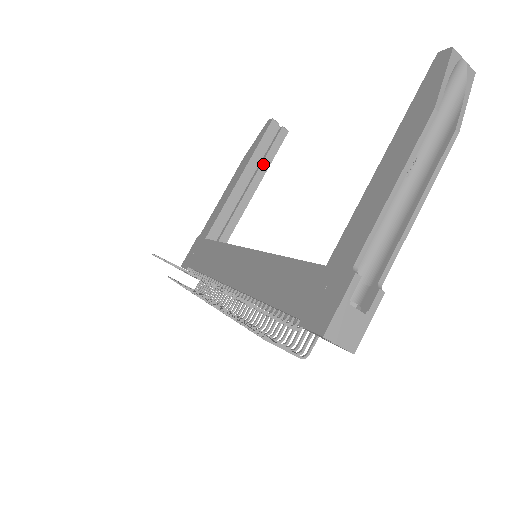
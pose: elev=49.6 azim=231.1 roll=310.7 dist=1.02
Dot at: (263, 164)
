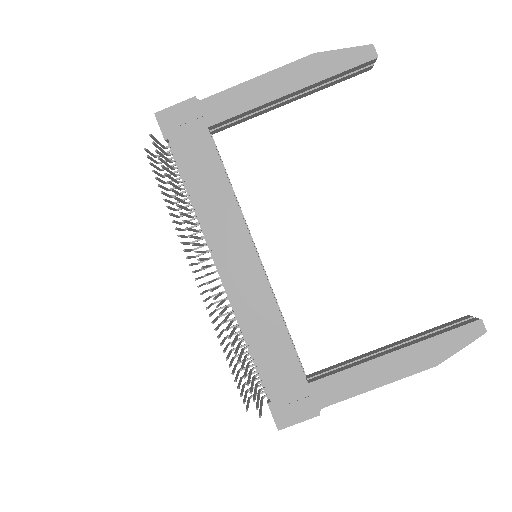
Dot at: (321, 87)
